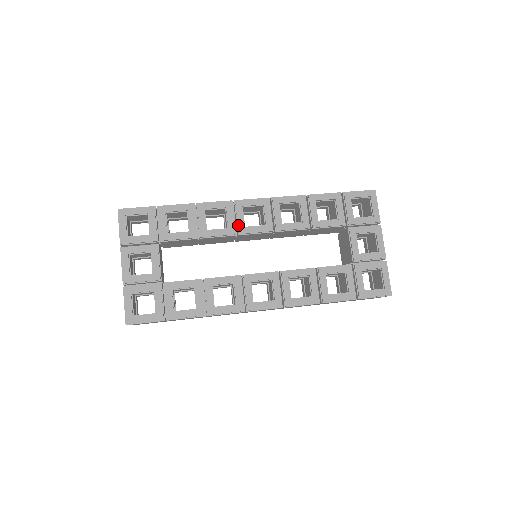
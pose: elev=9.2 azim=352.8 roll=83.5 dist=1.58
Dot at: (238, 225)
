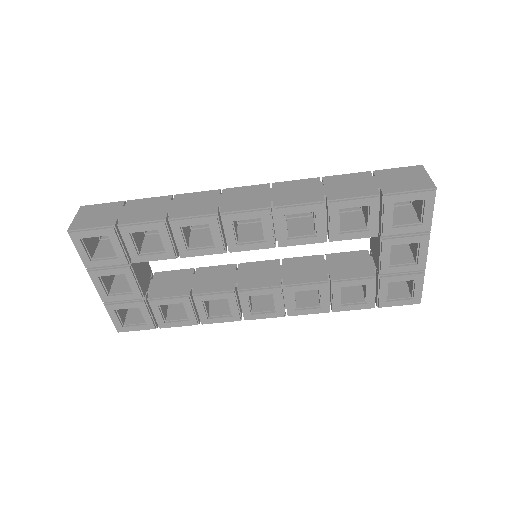
Dot at: (228, 243)
